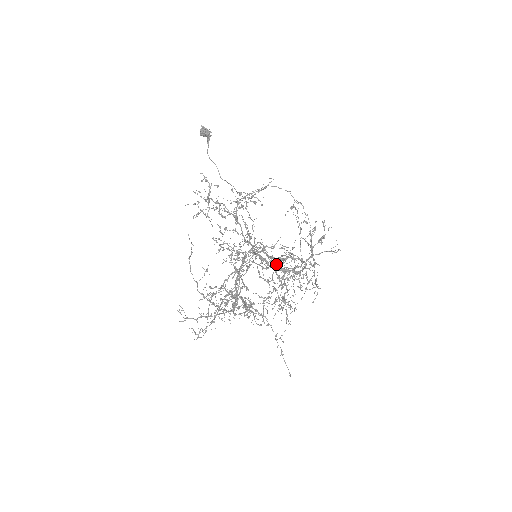
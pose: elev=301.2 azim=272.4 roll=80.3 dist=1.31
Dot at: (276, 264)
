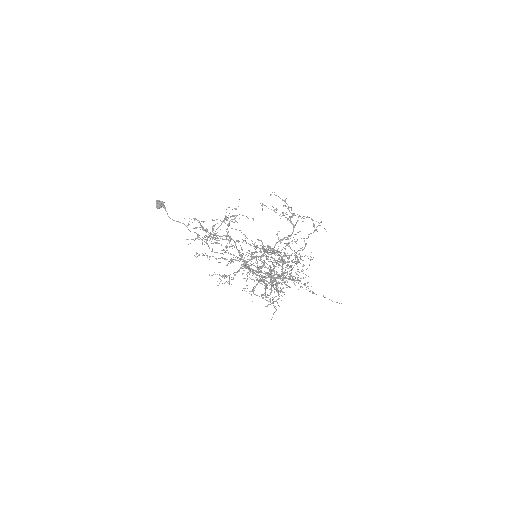
Dot at: (274, 250)
